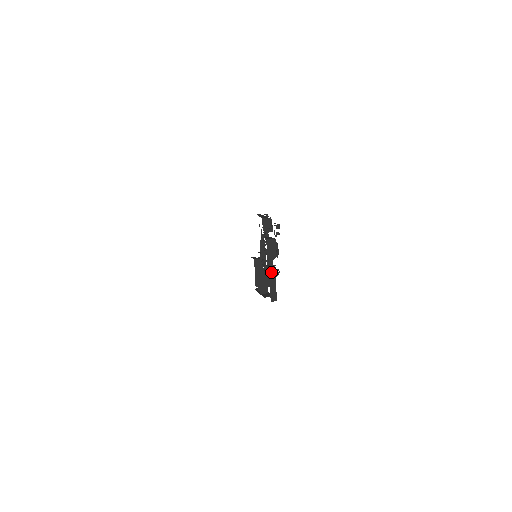
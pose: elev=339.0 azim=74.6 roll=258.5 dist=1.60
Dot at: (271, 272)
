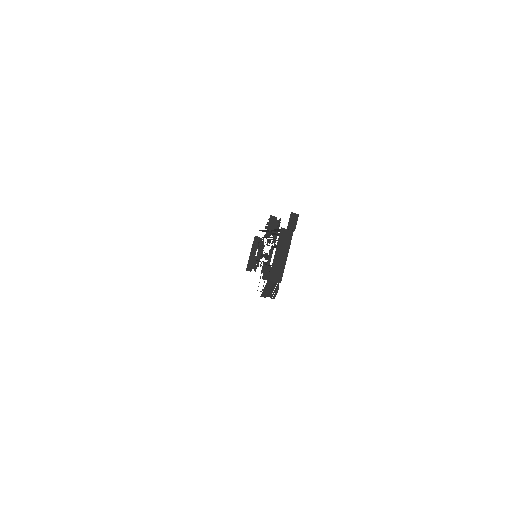
Dot at: occluded
